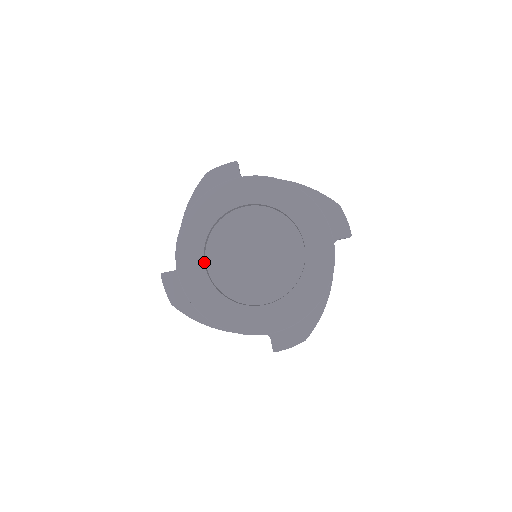
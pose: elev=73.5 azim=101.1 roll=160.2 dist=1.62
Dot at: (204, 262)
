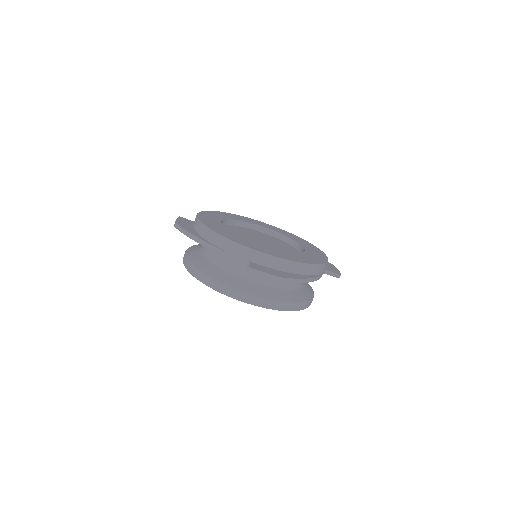
Dot at: (222, 221)
